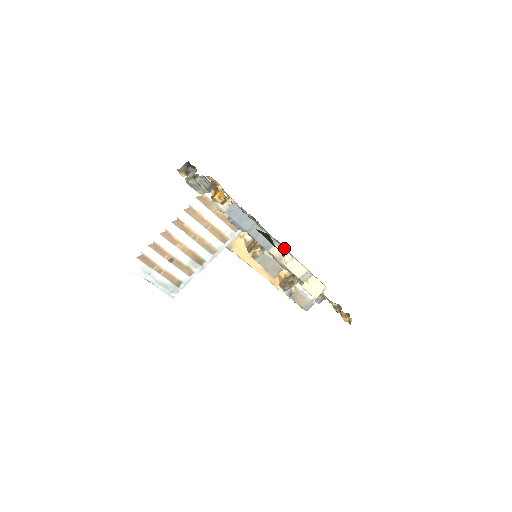
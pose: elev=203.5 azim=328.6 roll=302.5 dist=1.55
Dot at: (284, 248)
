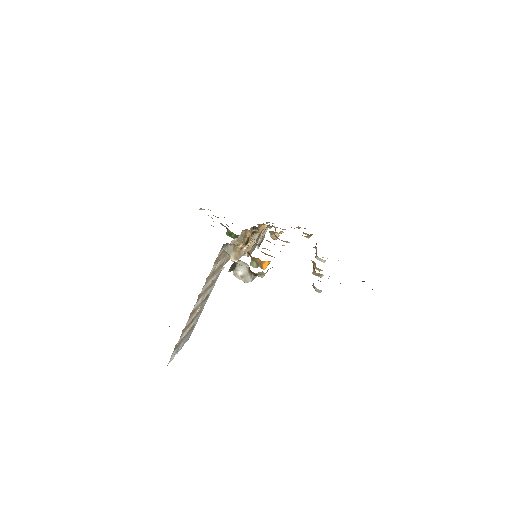
Dot at: occluded
